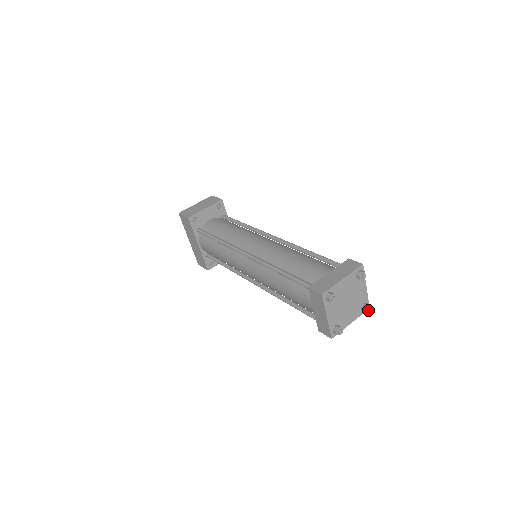
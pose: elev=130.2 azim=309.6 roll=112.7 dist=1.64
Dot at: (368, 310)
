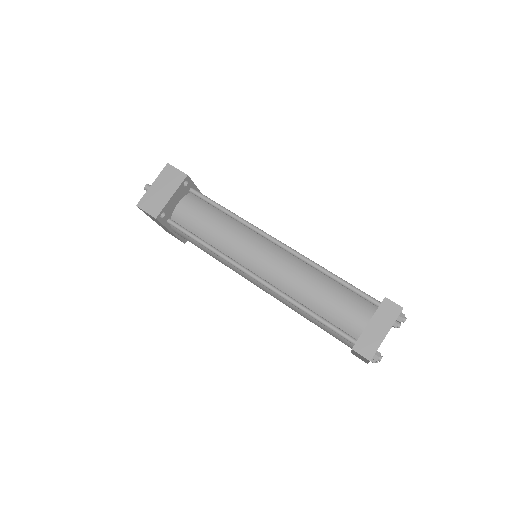
Dot at: (399, 327)
